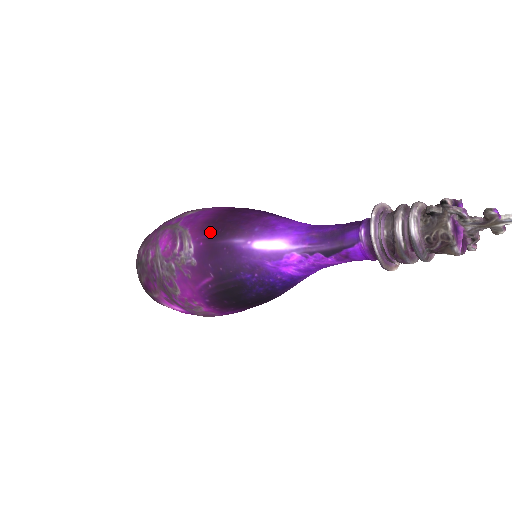
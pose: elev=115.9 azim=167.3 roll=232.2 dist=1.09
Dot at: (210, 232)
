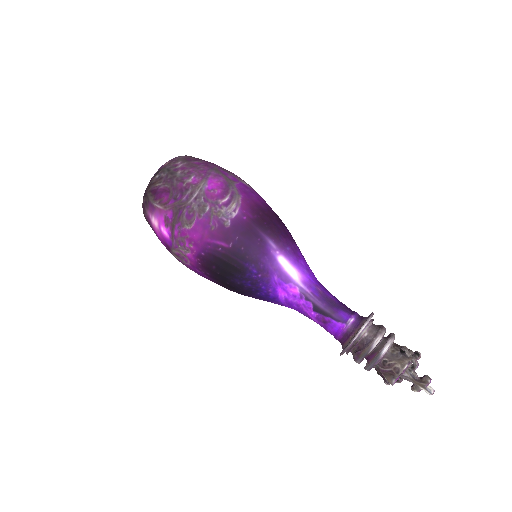
Dot at: (257, 217)
